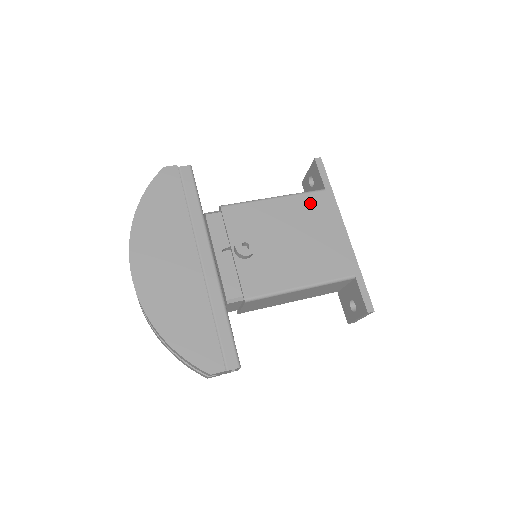
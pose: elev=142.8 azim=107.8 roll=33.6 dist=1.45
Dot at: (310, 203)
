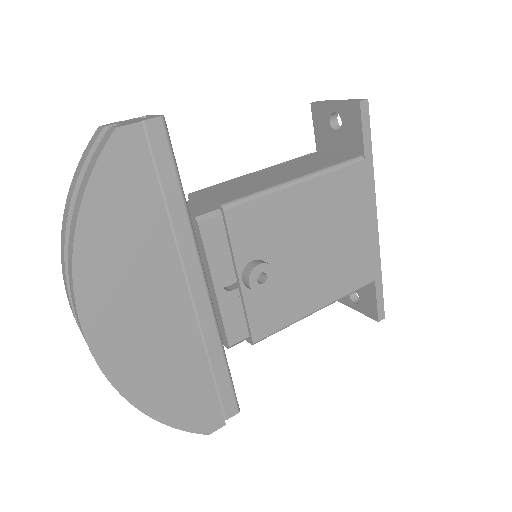
Dot at: (343, 184)
